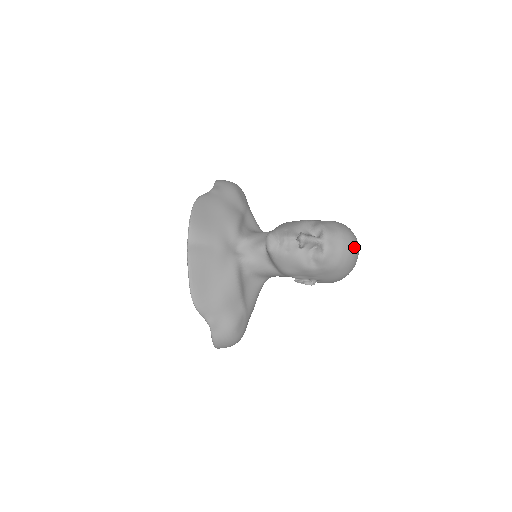
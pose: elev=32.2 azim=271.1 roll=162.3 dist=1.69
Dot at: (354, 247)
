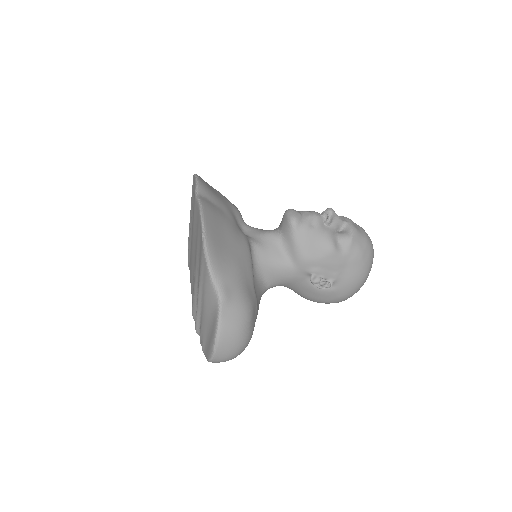
Dot at: occluded
